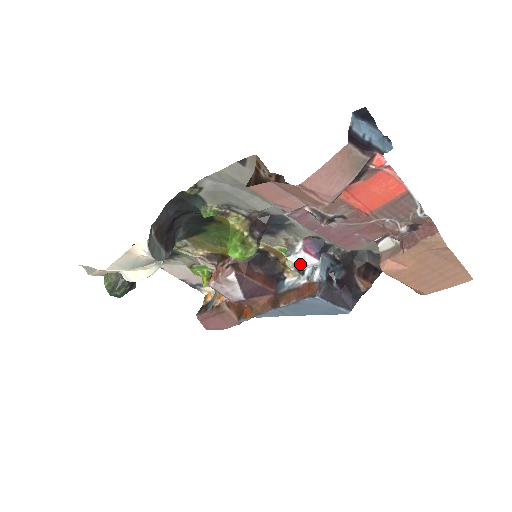
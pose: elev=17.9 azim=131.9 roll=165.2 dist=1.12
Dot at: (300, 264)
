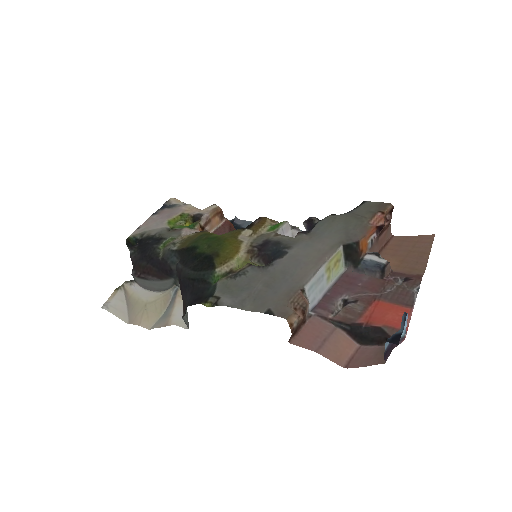
Dot at: occluded
